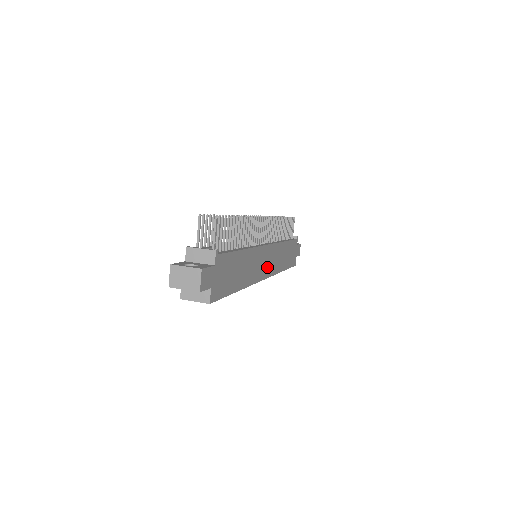
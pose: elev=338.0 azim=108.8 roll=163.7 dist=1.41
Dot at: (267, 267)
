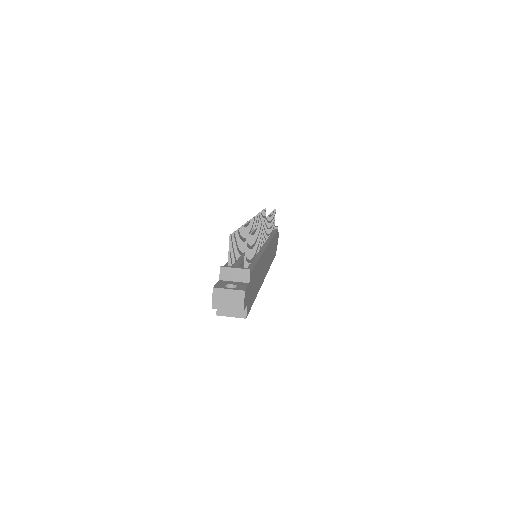
Dot at: (266, 266)
